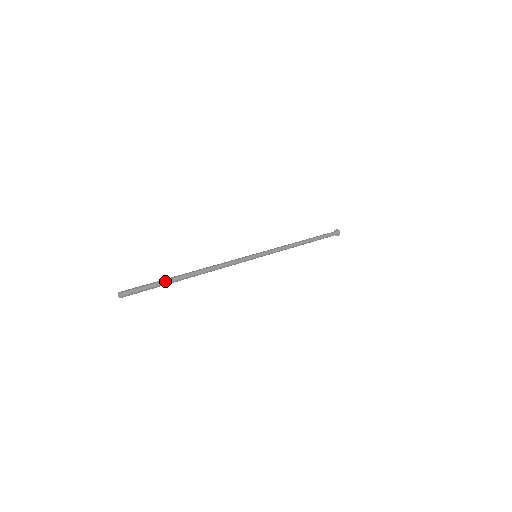
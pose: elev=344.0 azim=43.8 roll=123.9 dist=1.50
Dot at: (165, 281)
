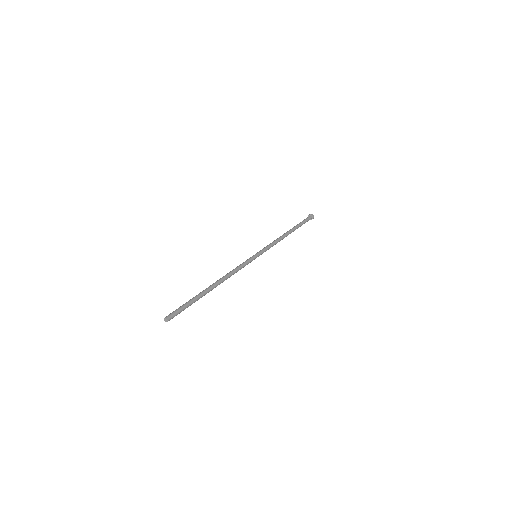
Dot at: (197, 300)
